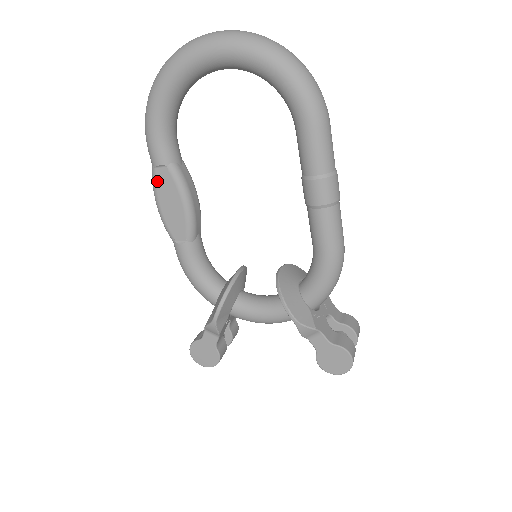
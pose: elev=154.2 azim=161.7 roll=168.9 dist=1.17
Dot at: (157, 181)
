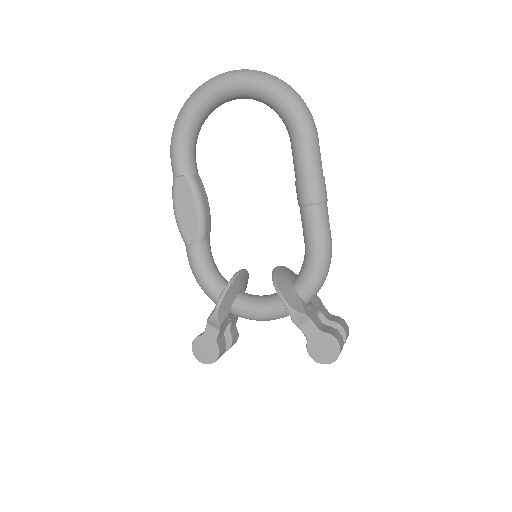
Dot at: (176, 189)
